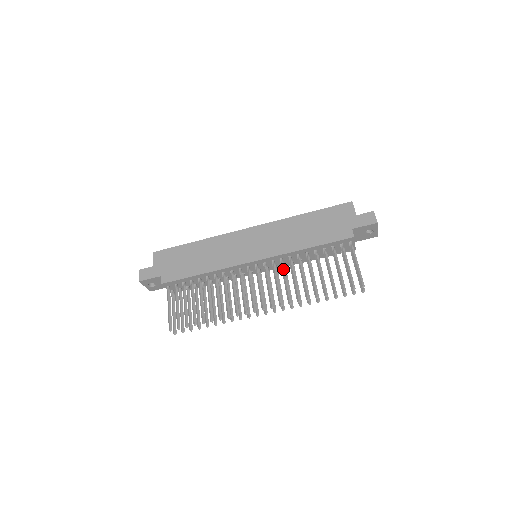
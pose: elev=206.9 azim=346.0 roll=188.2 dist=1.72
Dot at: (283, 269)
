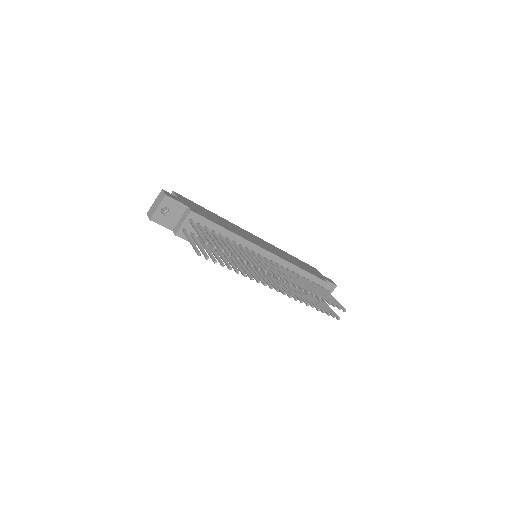
Dot at: (287, 271)
